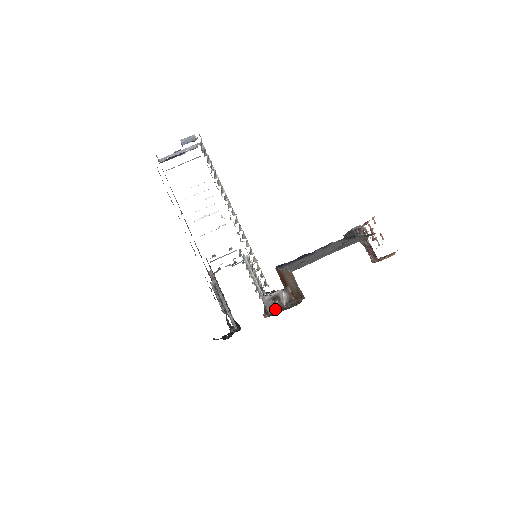
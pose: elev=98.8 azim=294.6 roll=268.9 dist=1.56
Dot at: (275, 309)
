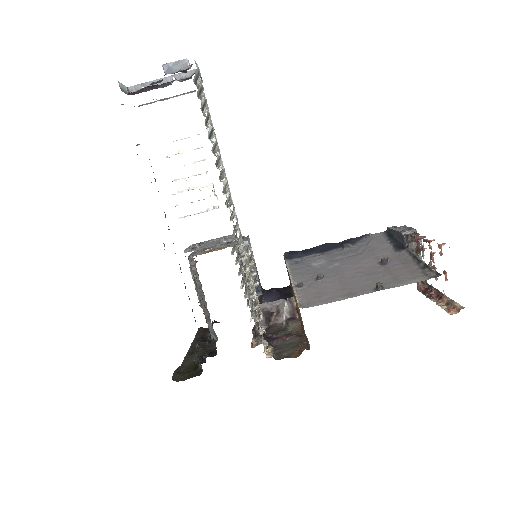
Dot at: (266, 349)
